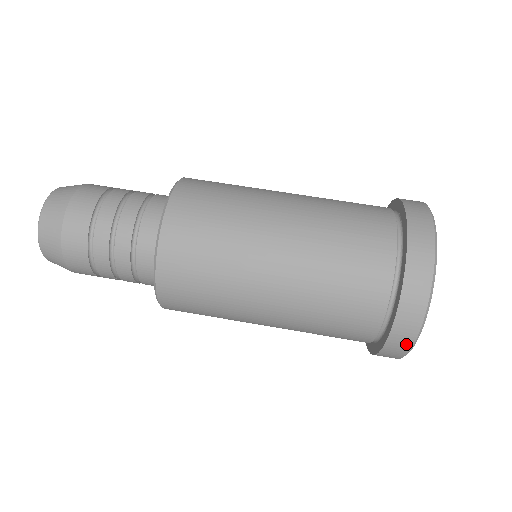
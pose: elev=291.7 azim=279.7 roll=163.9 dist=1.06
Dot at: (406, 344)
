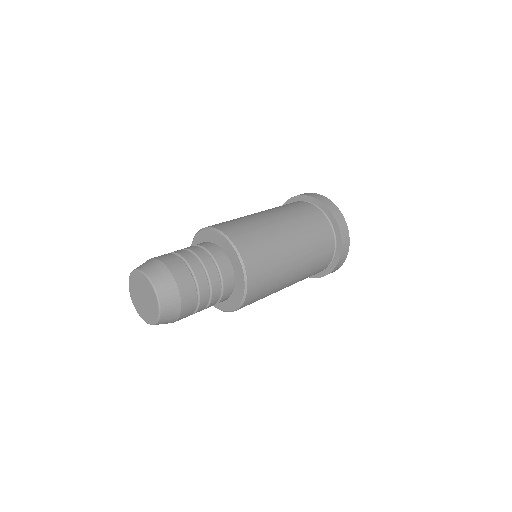
Dot at: (343, 220)
